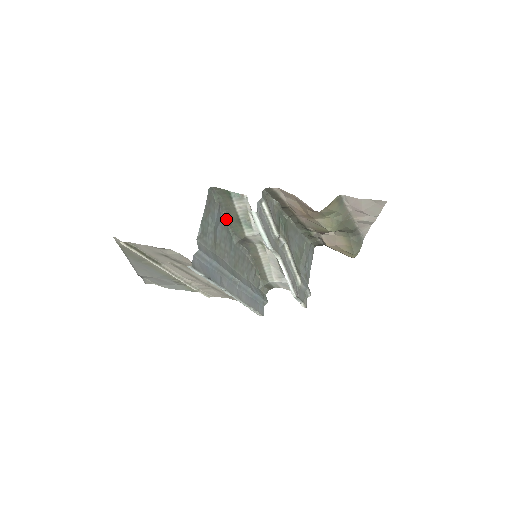
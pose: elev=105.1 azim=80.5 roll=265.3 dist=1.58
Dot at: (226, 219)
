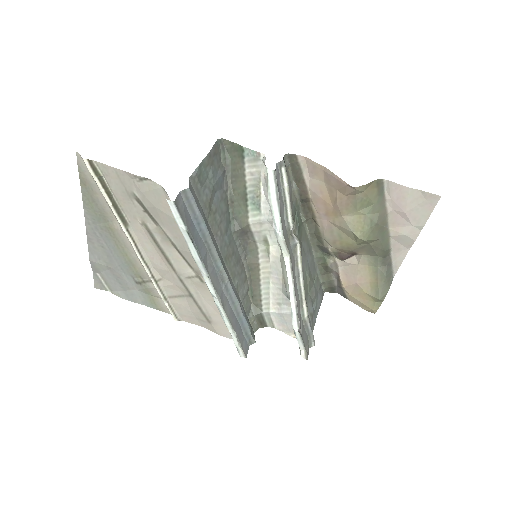
Dot at: (229, 192)
